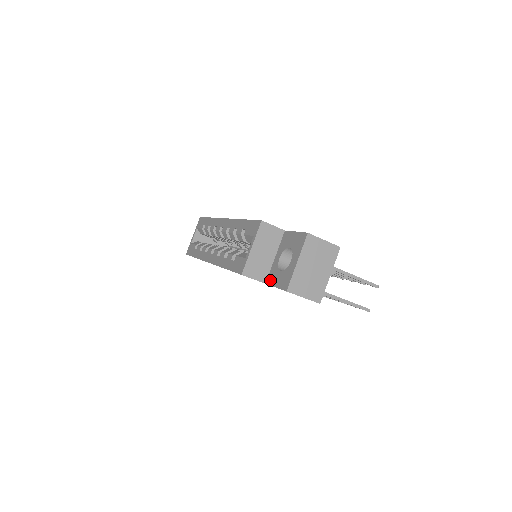
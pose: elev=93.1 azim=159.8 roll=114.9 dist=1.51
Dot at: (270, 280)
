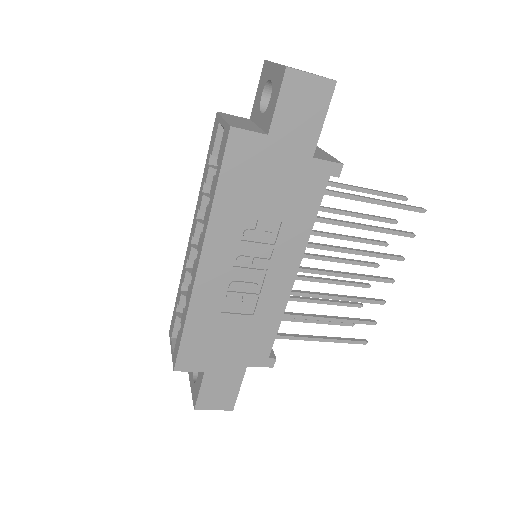
Dot at: (268, 122)
